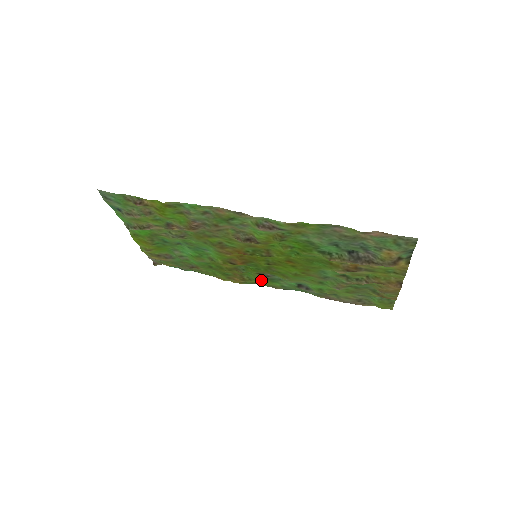
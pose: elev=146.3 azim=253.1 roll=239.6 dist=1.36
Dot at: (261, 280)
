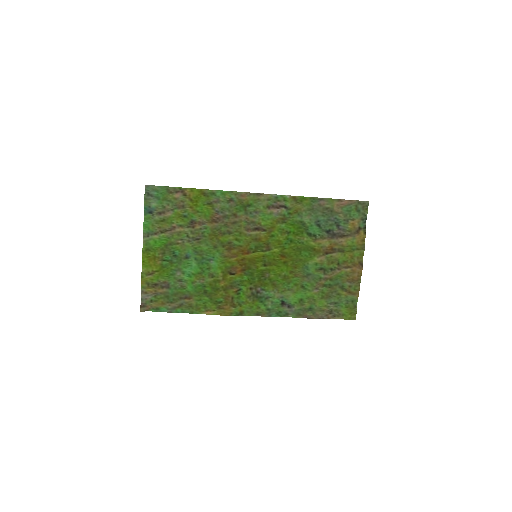
Dot at: (251, 300)
